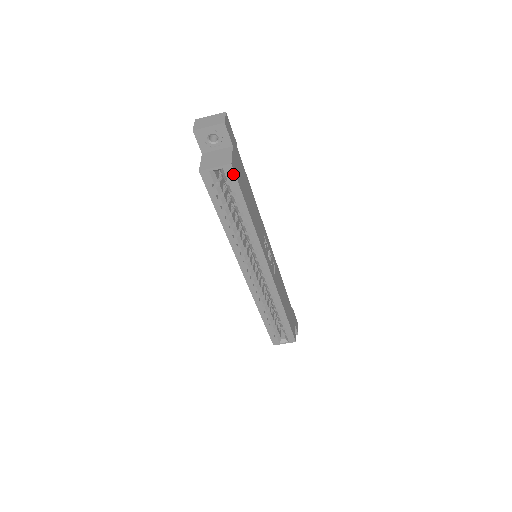
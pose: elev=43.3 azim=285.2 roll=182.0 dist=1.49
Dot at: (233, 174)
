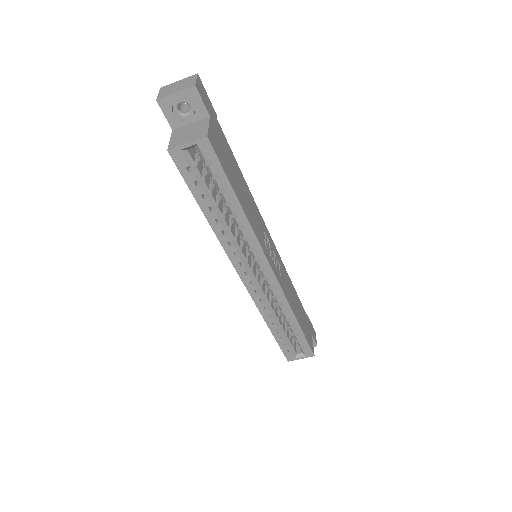
Dot at: (211, 151)
